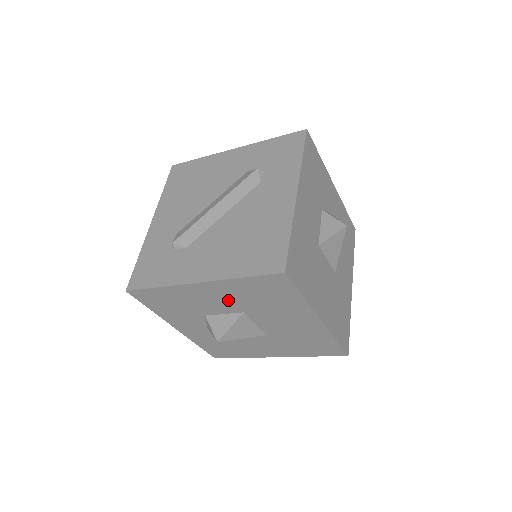
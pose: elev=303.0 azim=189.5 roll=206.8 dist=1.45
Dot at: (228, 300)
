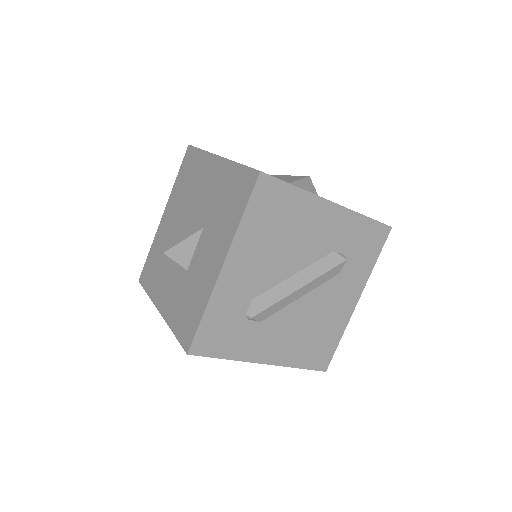
Dot at: occluded
